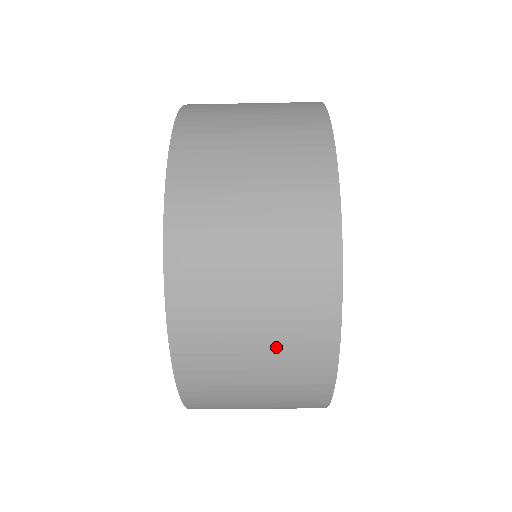
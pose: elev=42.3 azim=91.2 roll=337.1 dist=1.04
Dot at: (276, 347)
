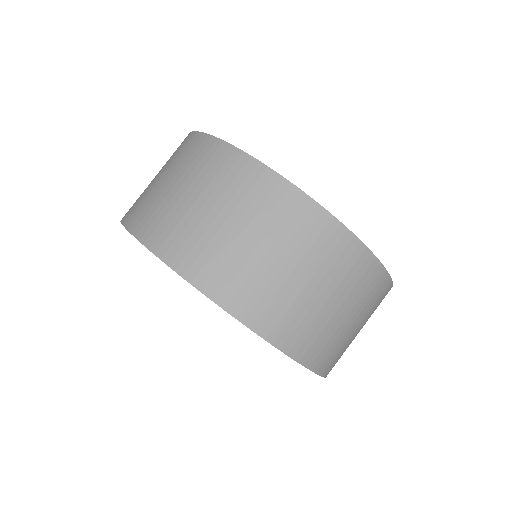
Dot at: (167, 165)
